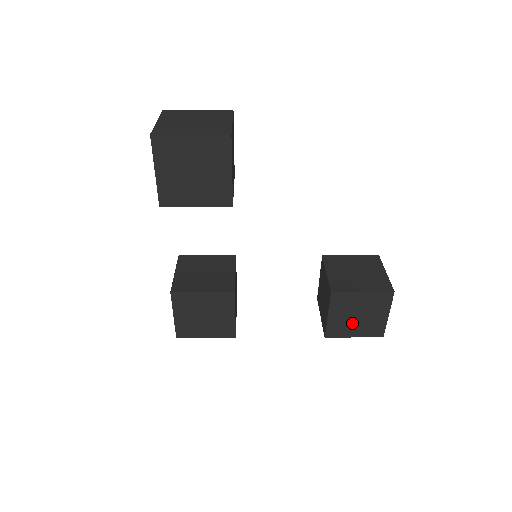
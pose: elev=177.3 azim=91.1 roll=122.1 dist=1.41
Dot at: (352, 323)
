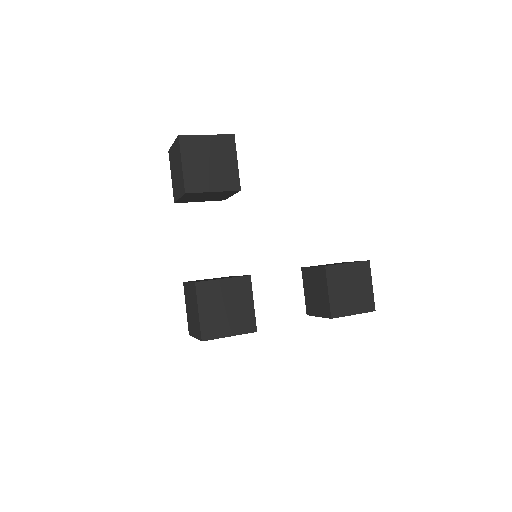
Dot at: (348, 298)
